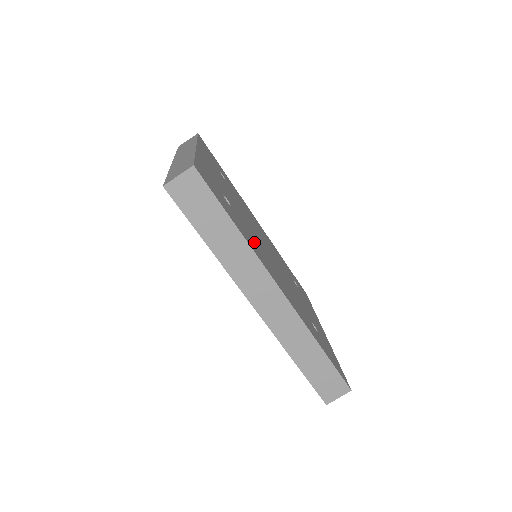
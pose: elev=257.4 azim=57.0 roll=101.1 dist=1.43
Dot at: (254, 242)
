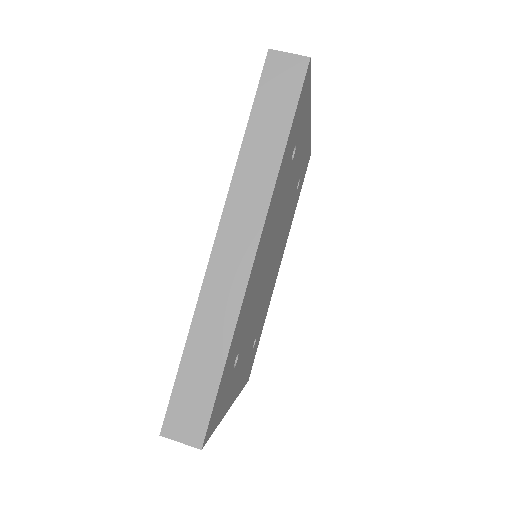
Dot at: (278, 205)
